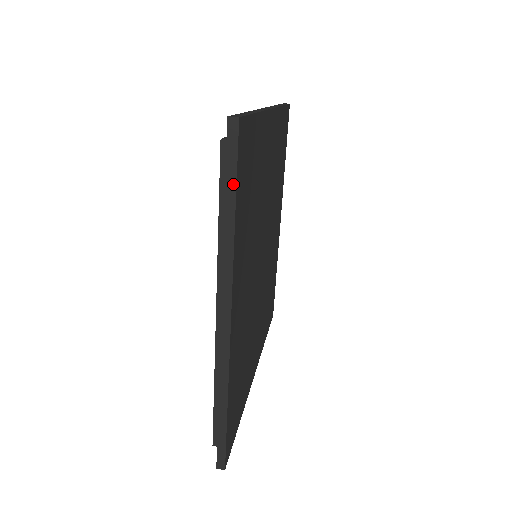
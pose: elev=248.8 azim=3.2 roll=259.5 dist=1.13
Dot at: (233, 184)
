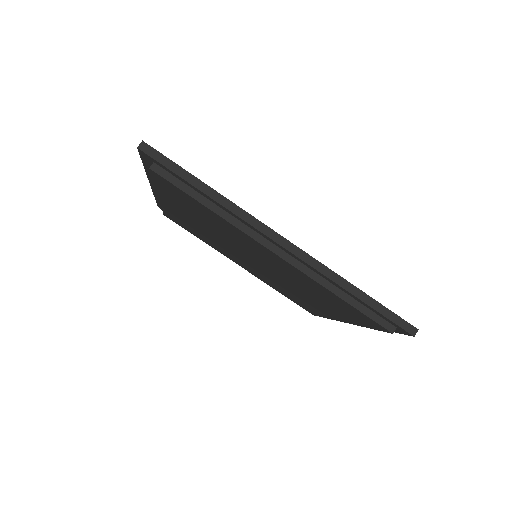
Dot at: (183, 172)
